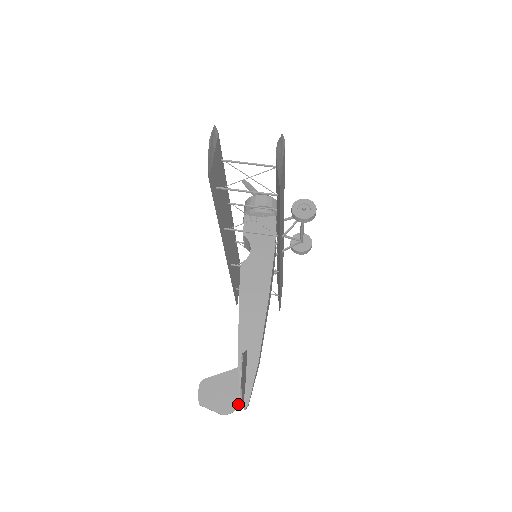
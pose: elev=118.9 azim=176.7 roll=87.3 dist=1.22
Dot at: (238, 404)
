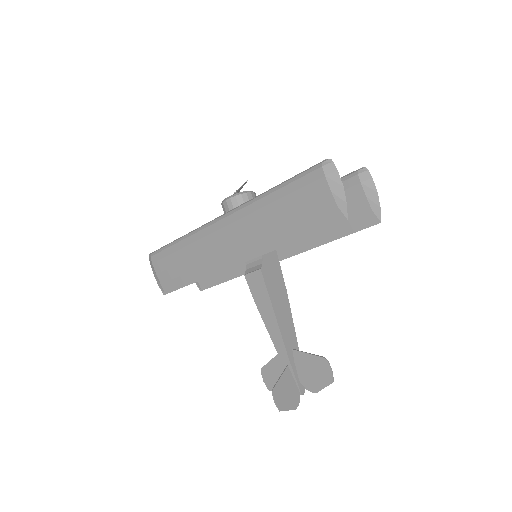
Dot at: (299, 395)
